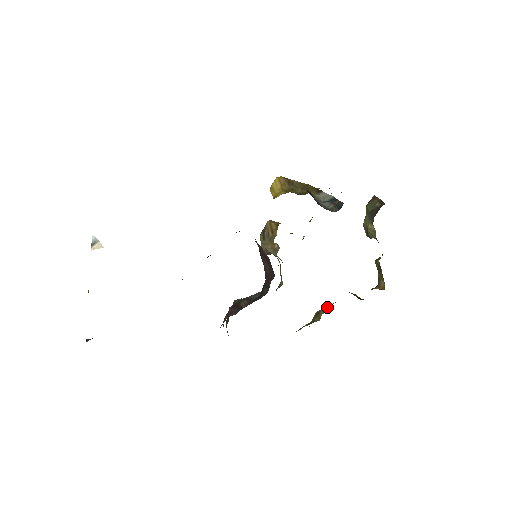
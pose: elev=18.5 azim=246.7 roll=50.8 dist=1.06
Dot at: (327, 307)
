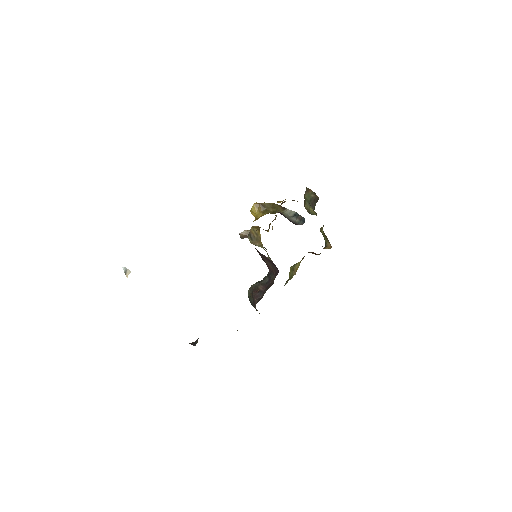
Dot at: (298, 265)
